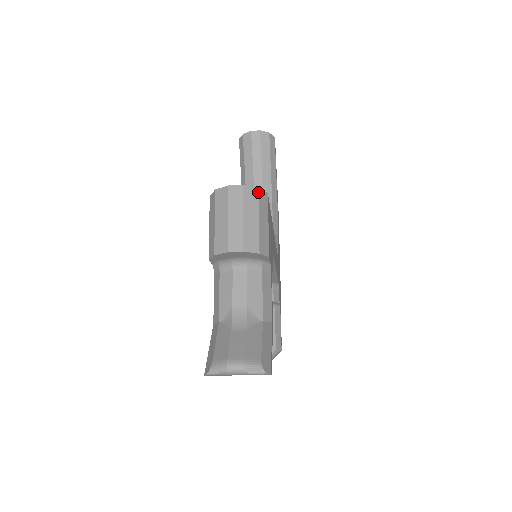
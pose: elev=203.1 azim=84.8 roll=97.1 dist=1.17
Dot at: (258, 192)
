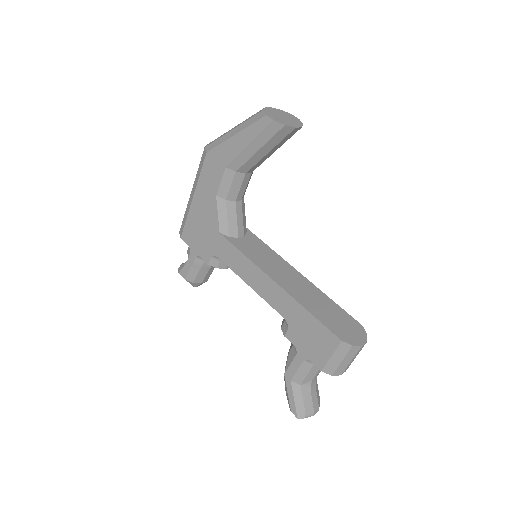
Dot at: (366, 336)
